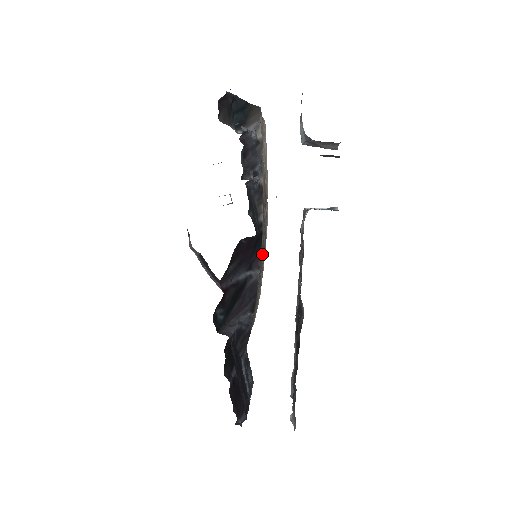
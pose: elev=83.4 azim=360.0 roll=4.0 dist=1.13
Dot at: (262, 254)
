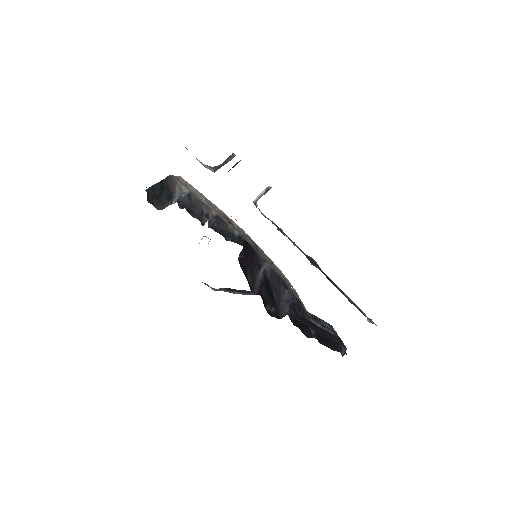
Dot at: (258, 251)
